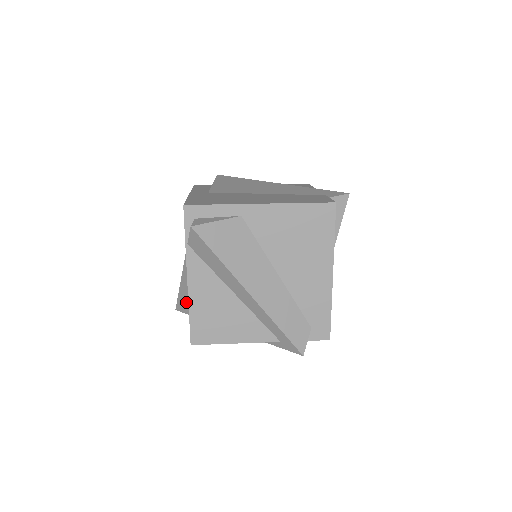
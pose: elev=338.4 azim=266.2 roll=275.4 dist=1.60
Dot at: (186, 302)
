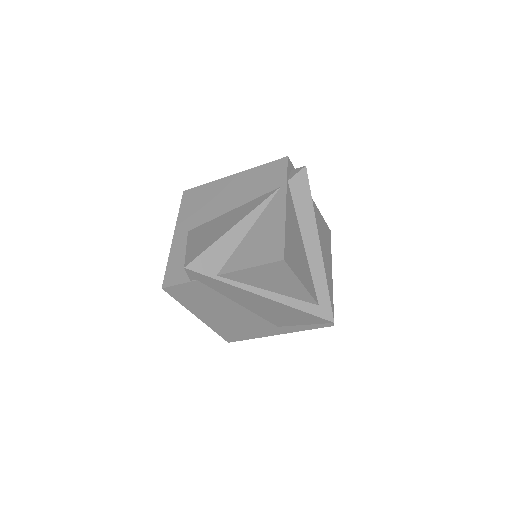
Dot at: (219, 254)
